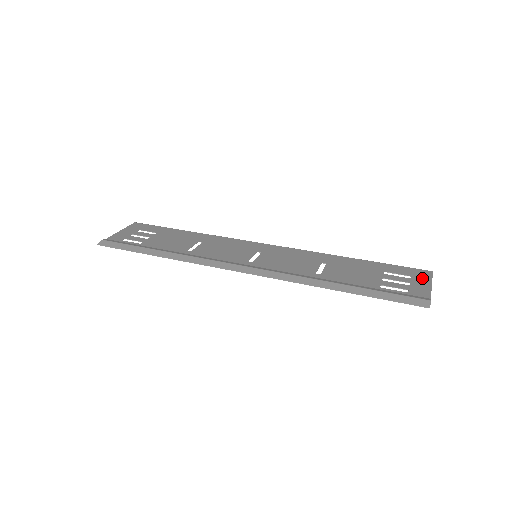
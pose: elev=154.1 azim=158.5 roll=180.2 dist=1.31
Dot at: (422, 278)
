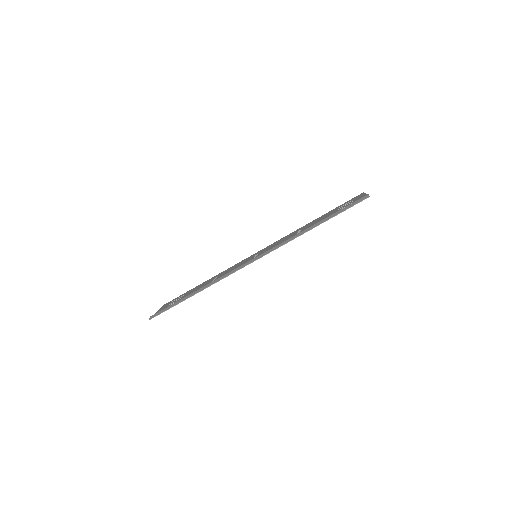
Dot at: (359, 196)
